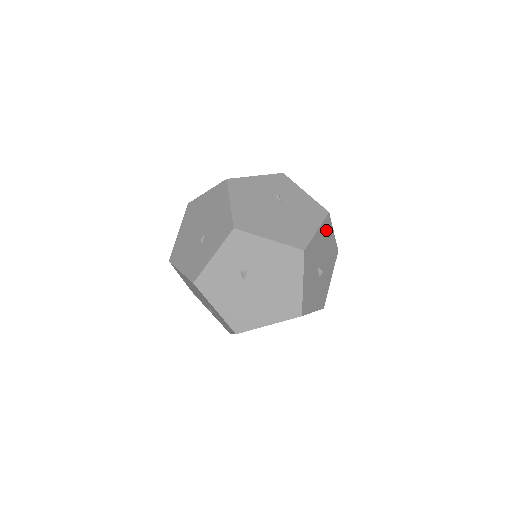
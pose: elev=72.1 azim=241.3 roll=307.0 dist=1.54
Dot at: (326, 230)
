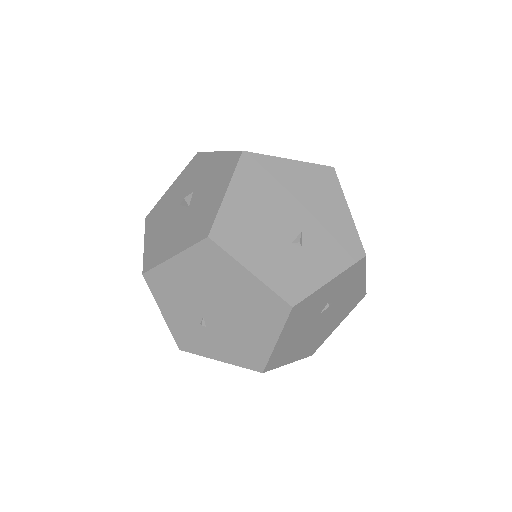
Dot at: occluded
